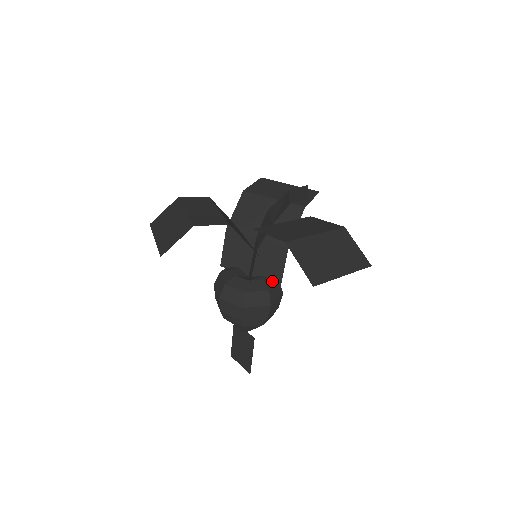
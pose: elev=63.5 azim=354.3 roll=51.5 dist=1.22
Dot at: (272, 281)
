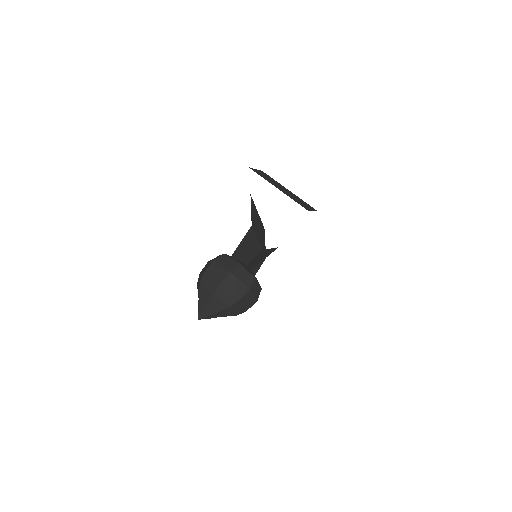
Dot at: (249, 269)
